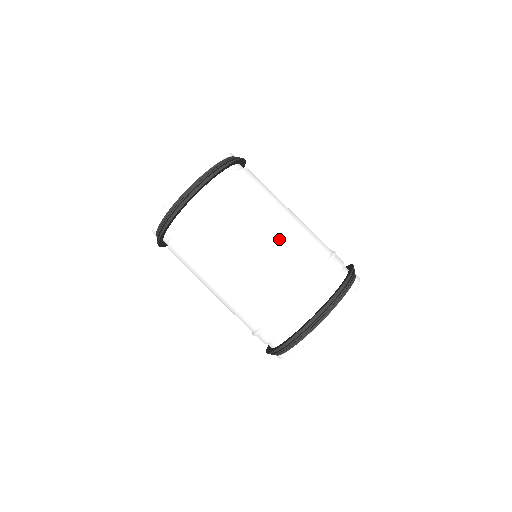
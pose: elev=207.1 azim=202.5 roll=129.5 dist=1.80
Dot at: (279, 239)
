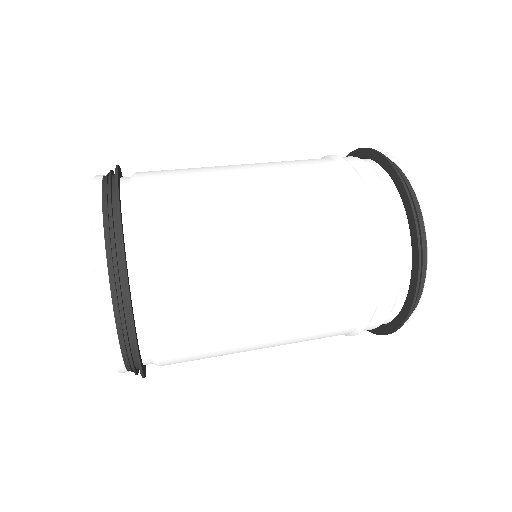
Dot at: (293, 311)
